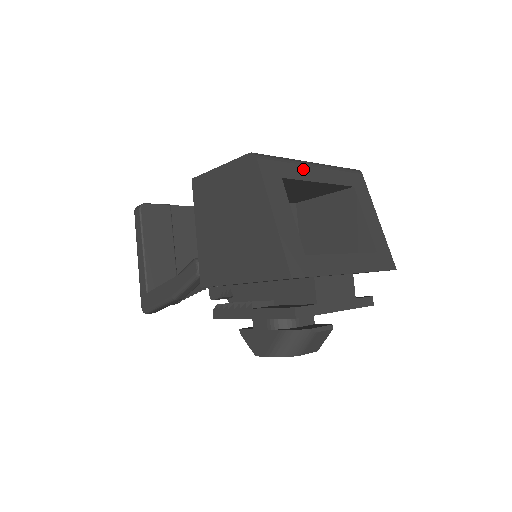
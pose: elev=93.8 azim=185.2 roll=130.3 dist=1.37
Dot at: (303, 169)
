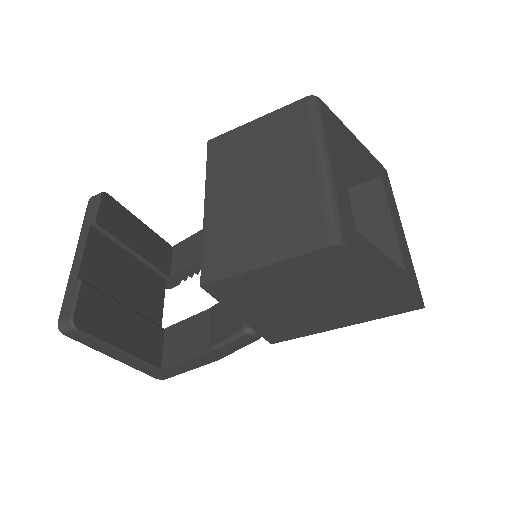
Dot at: (339, 186)
